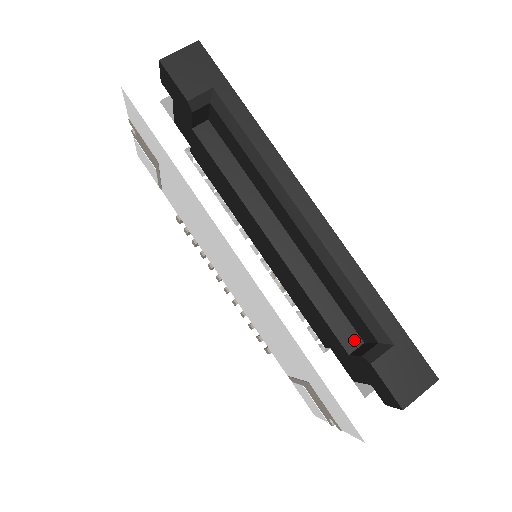
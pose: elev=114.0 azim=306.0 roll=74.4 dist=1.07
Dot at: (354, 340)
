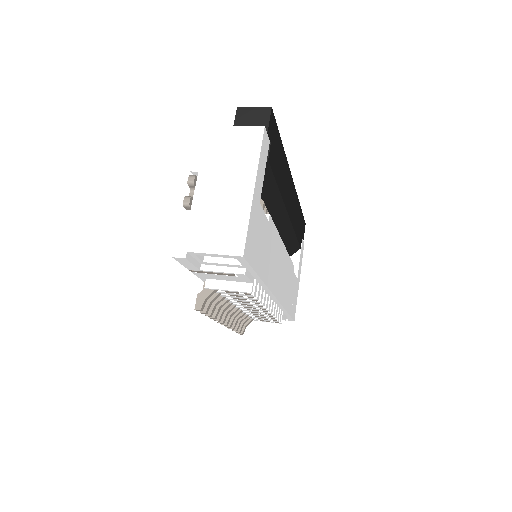
Dot at: occluded
